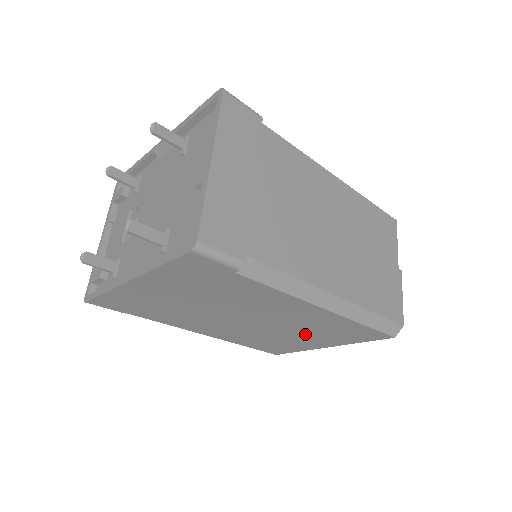
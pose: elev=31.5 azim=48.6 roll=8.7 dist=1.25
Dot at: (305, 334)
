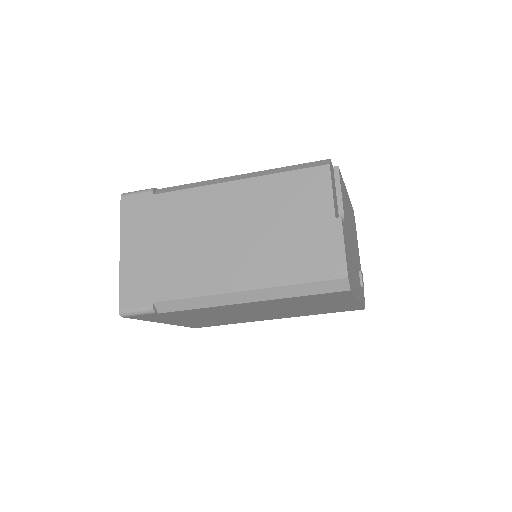
Dot at: (309, 305)
